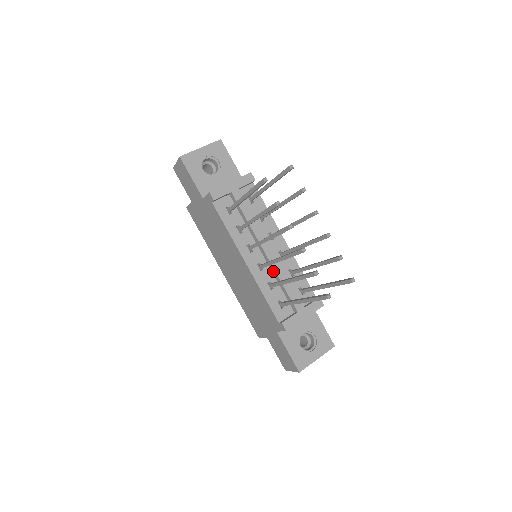
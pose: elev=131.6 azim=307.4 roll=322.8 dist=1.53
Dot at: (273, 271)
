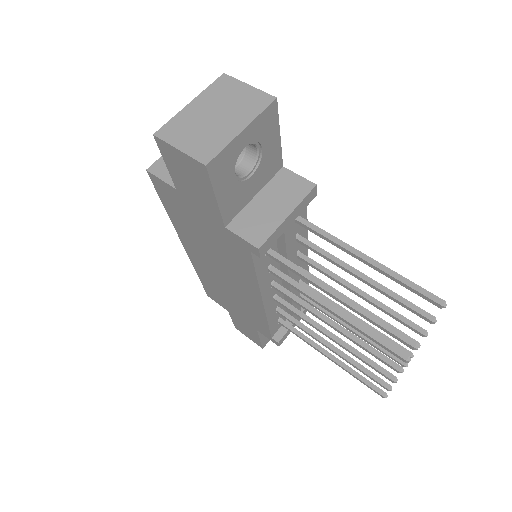
Dot at: occluded
